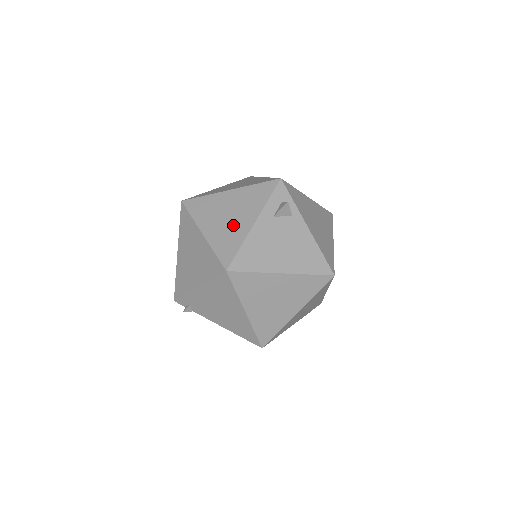
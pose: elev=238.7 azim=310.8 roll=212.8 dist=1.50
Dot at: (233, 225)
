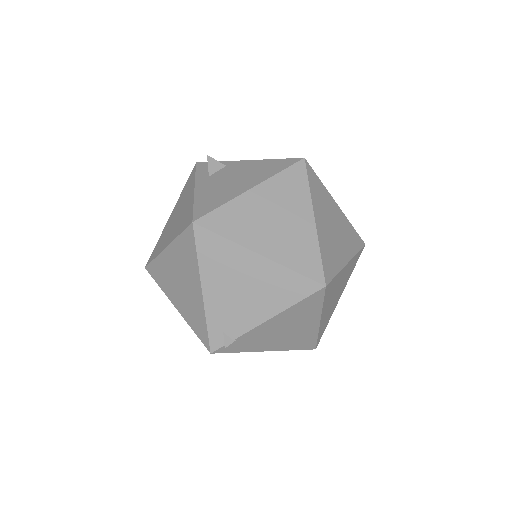
Dot at: (182, 212)
